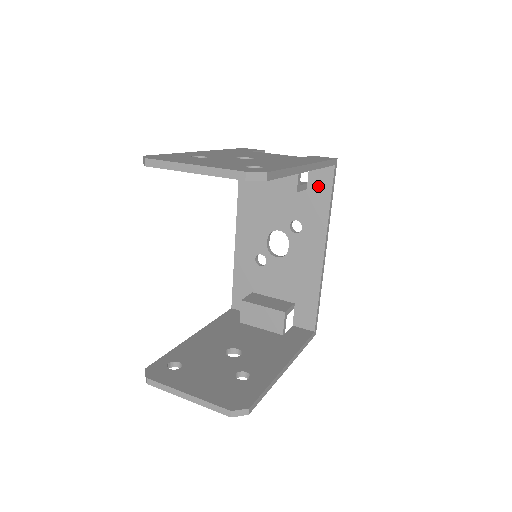
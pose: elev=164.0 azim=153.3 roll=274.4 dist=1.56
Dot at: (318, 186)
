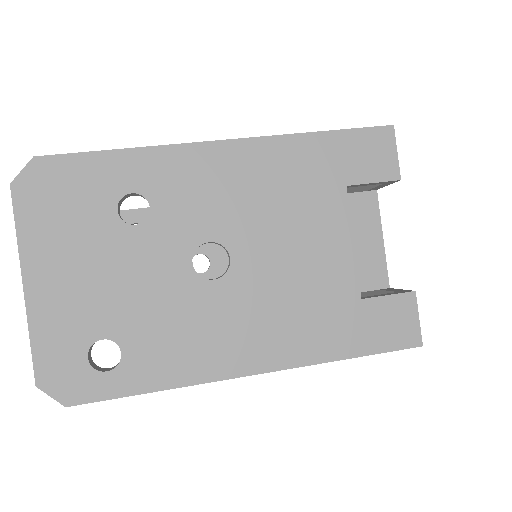
Dot at: occluded
